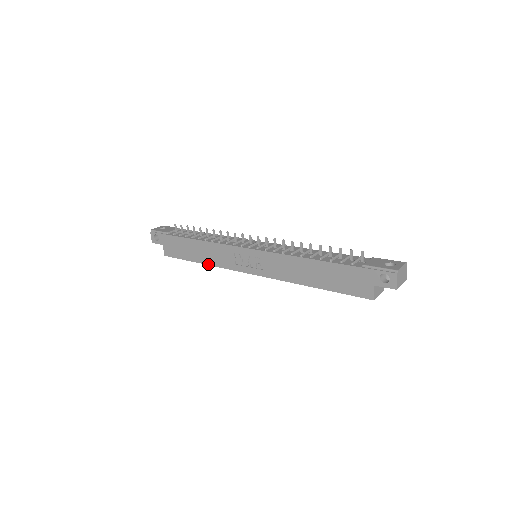
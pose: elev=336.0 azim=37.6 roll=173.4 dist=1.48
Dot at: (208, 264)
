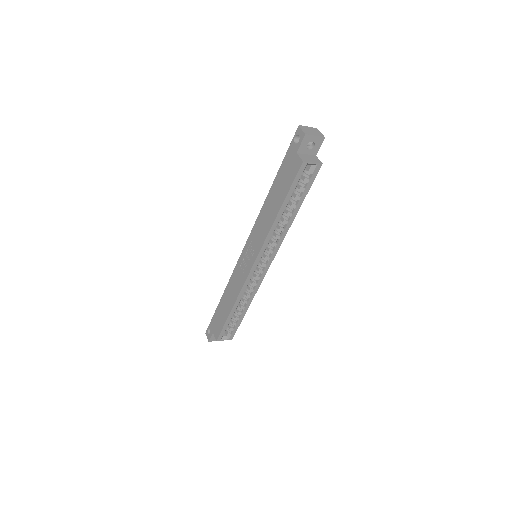
Dot at: (234, 302)
